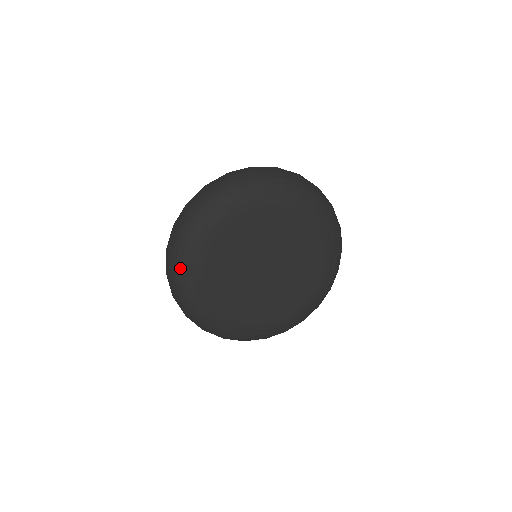
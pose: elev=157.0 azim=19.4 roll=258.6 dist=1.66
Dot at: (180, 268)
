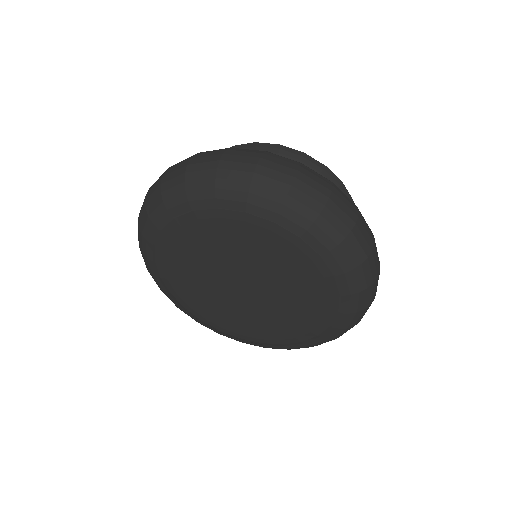
Dot at: (153, 278)
